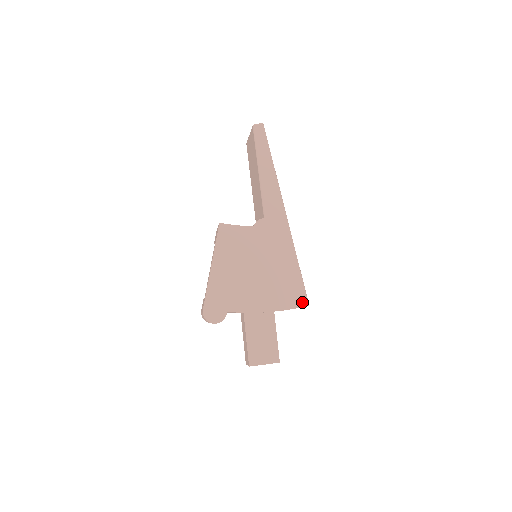
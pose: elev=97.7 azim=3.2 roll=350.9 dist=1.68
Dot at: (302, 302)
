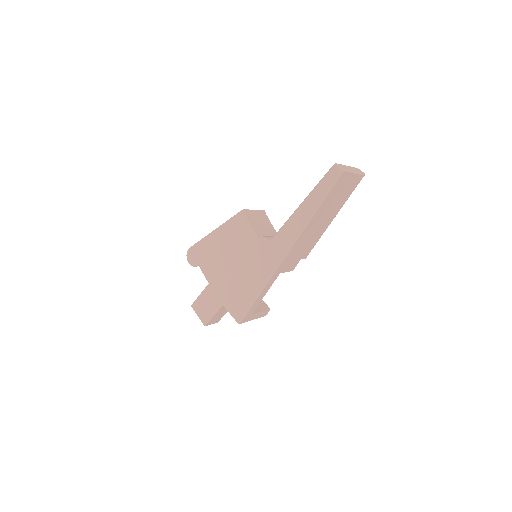
Dot at: (237, 316)
